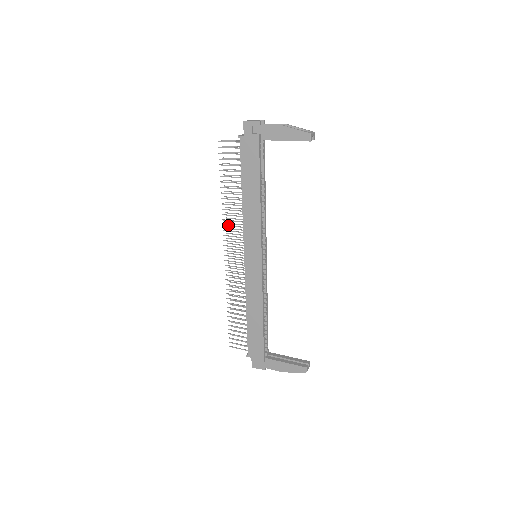
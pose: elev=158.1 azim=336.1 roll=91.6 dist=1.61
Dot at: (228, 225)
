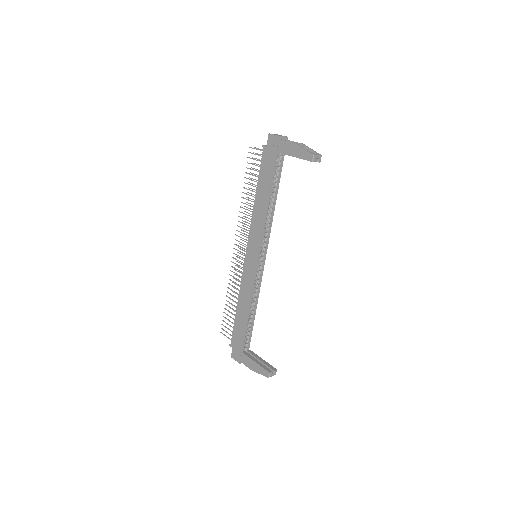
Dot at: (241, 222)
